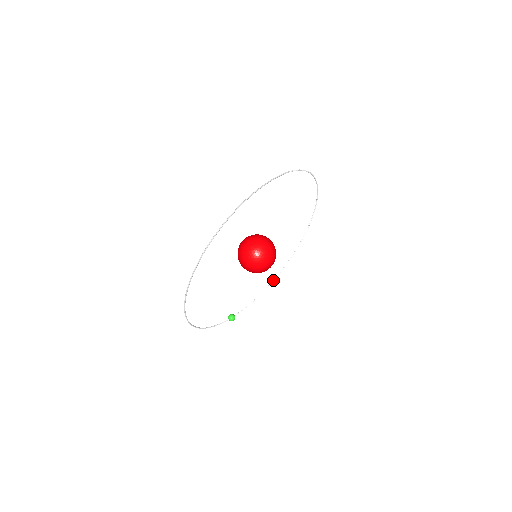
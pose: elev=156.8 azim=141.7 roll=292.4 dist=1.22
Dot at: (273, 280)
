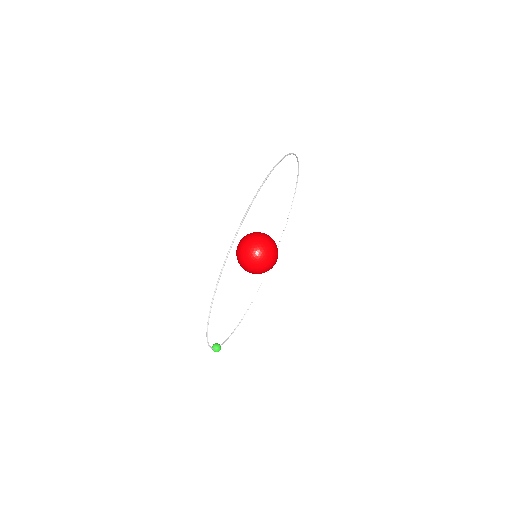
Dot at: (242, 318)
